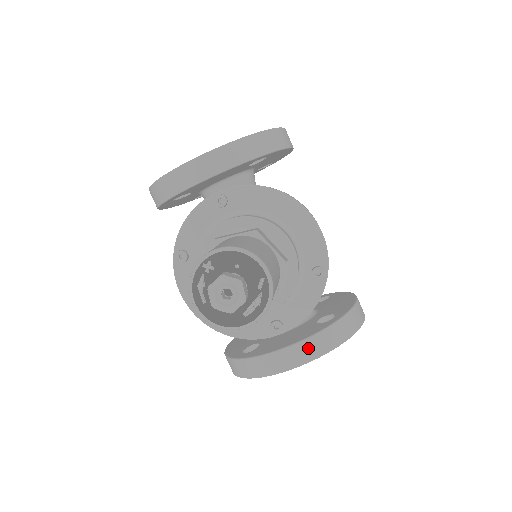
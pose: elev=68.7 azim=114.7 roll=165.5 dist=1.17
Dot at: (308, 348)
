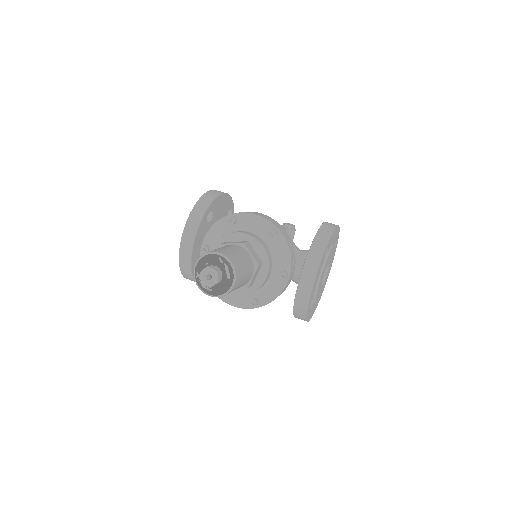
Dot at: (309, 269)
